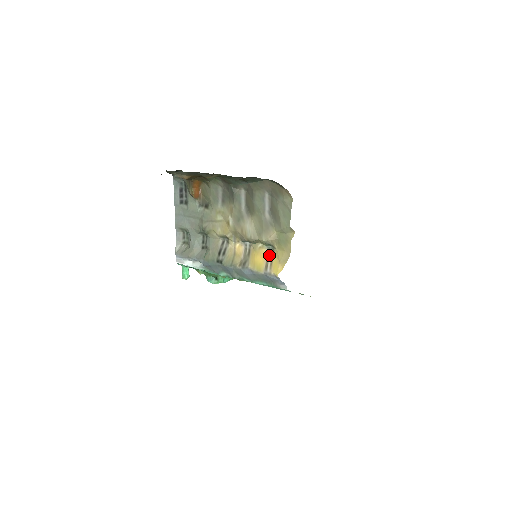
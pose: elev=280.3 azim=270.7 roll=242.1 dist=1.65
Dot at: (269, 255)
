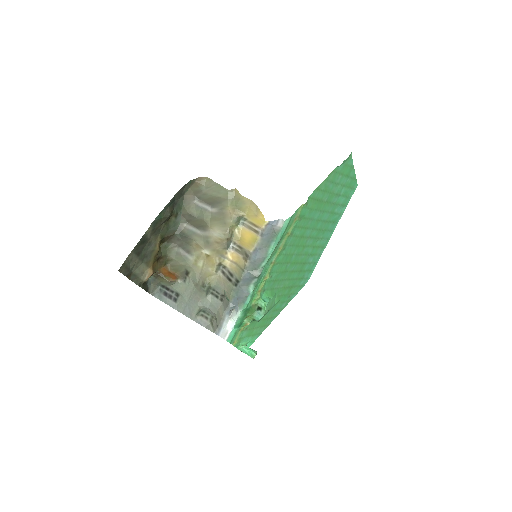
Dot at: (248, 226)
